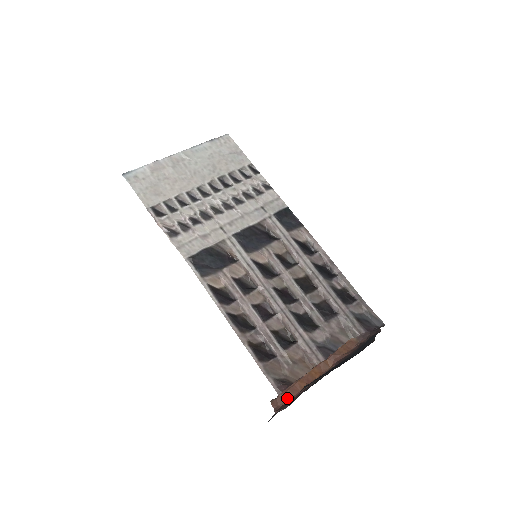
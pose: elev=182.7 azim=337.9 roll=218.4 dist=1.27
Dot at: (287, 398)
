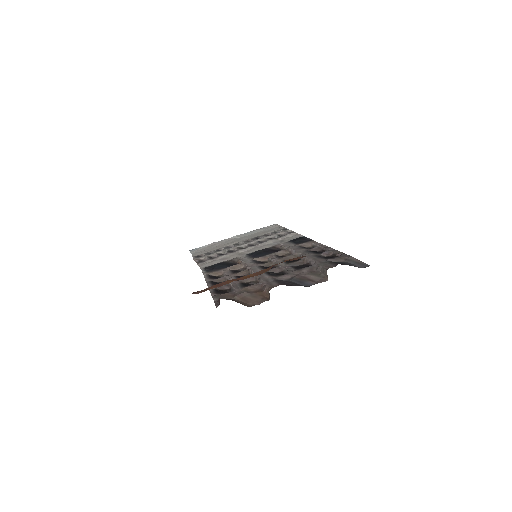
Dot at: (209, 289)
